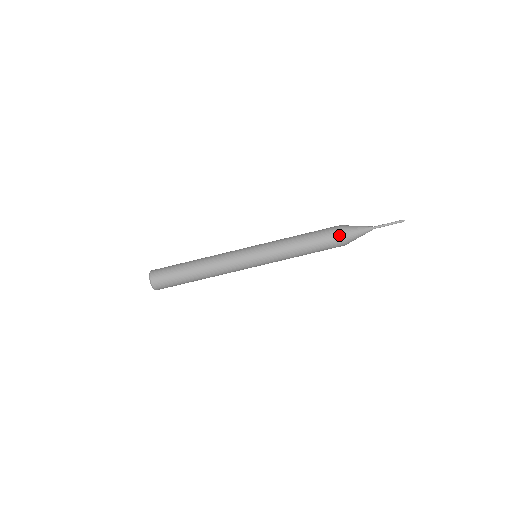
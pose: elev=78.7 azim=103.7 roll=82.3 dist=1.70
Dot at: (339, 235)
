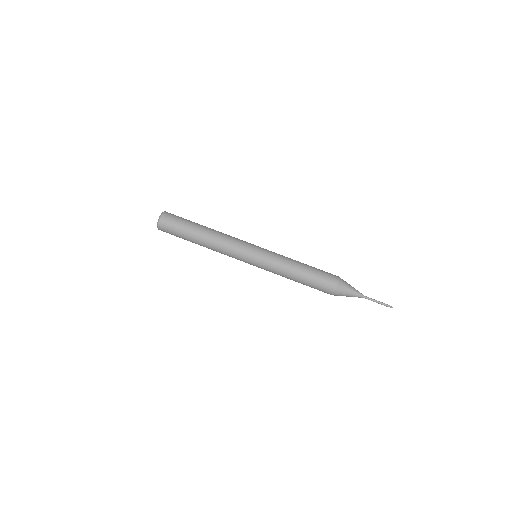
Dot at: (331, 289)
